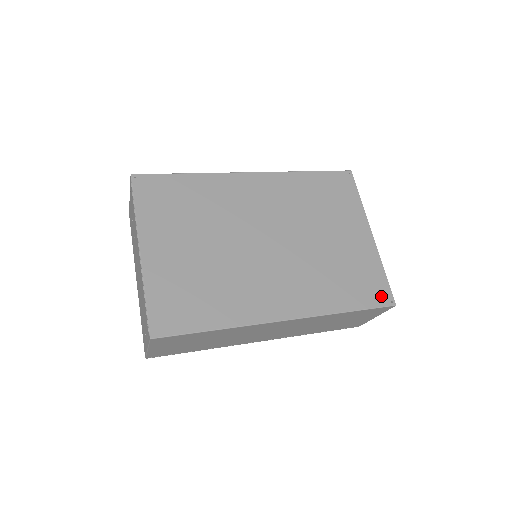
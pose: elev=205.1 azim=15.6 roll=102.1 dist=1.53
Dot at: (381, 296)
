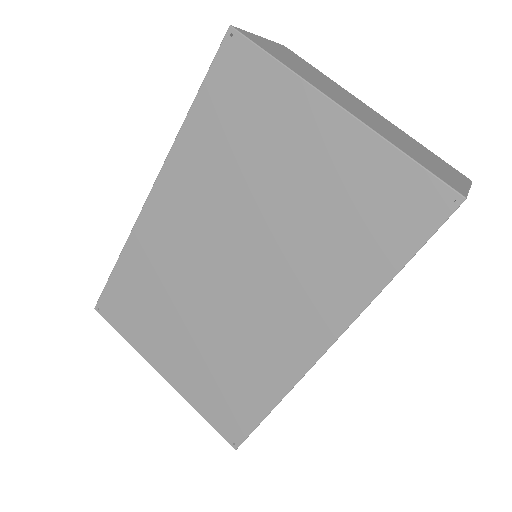
Dot at: (428, 207)
